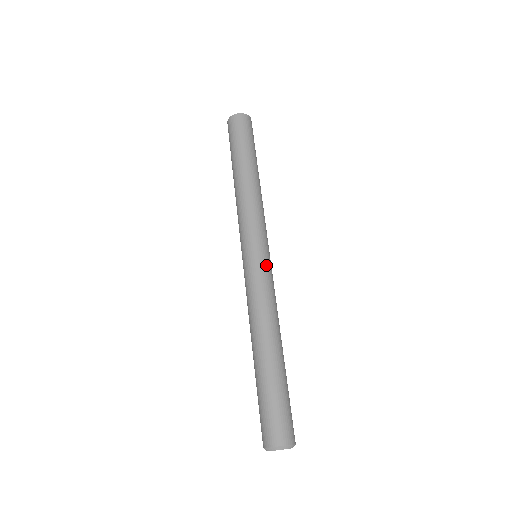
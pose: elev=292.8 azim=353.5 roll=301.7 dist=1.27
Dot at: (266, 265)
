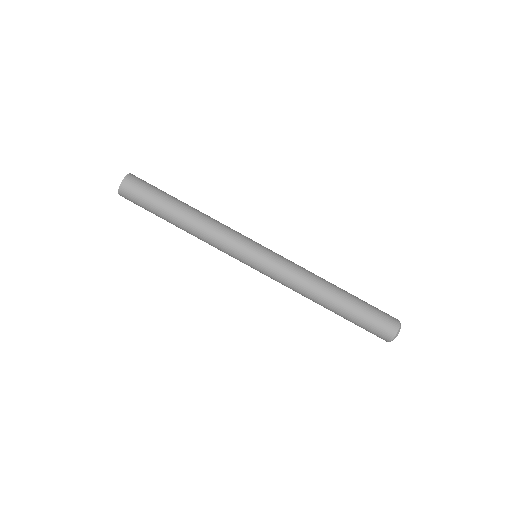
Dot at: (274, 252)
